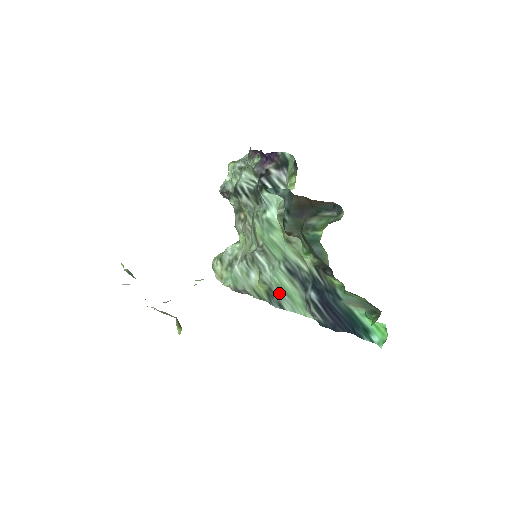
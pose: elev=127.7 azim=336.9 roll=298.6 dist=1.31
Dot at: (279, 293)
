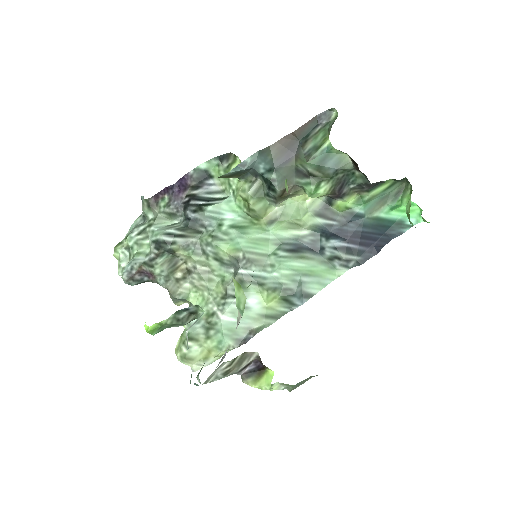
Dot at: (298, 282)
